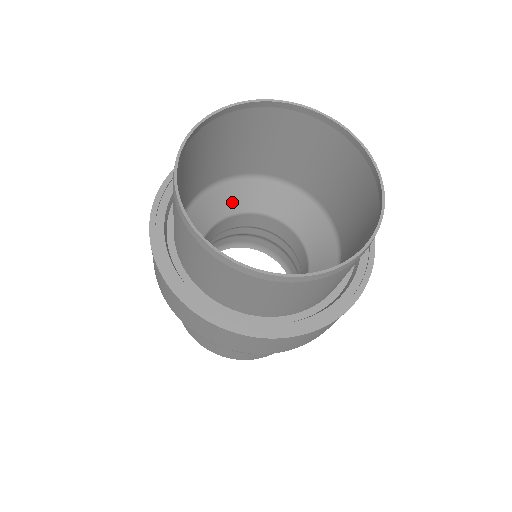
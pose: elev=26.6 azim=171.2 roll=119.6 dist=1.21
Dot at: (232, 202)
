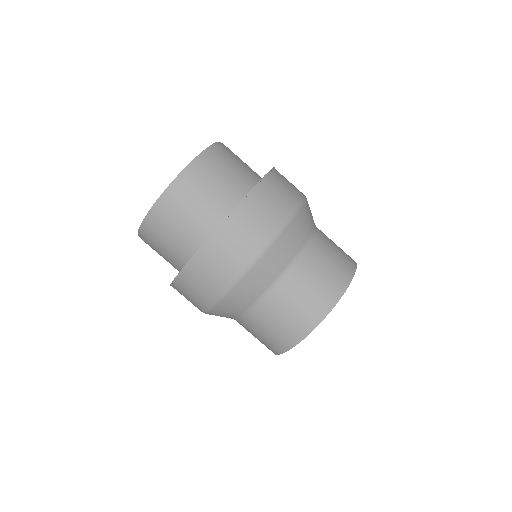
Dot at: occluded
